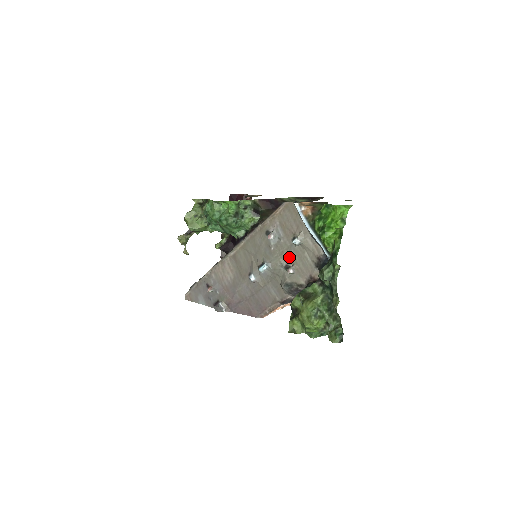
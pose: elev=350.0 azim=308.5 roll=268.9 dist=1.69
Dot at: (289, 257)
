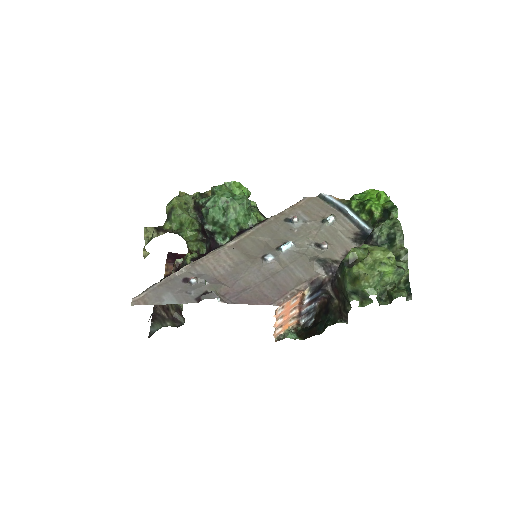
Dot at: (319, 236)
